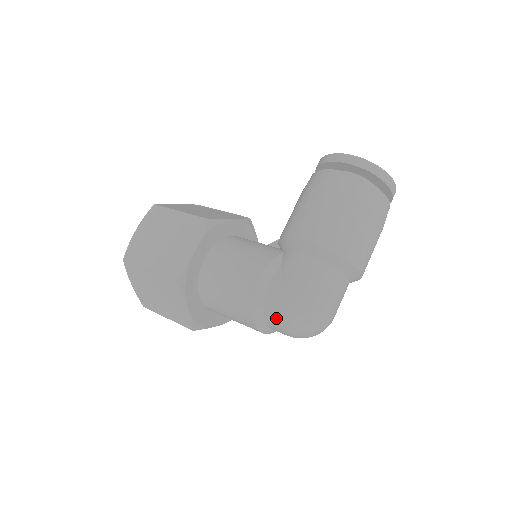
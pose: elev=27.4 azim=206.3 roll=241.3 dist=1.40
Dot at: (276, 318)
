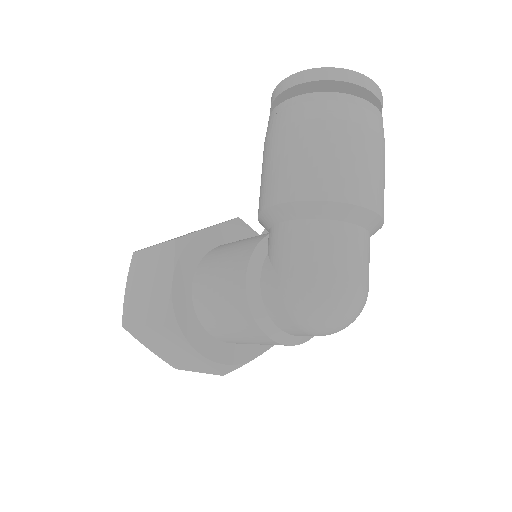
Dot at: (286, 319)
